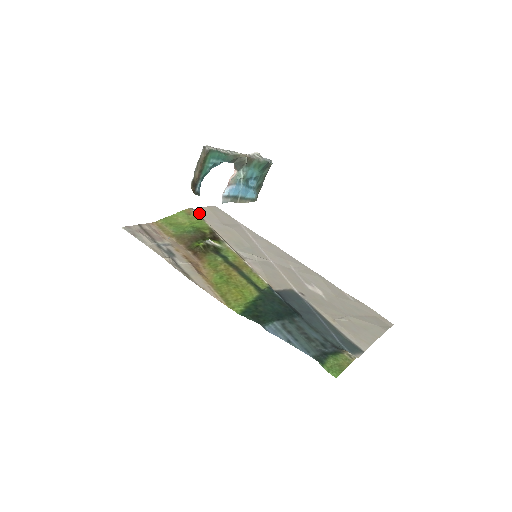
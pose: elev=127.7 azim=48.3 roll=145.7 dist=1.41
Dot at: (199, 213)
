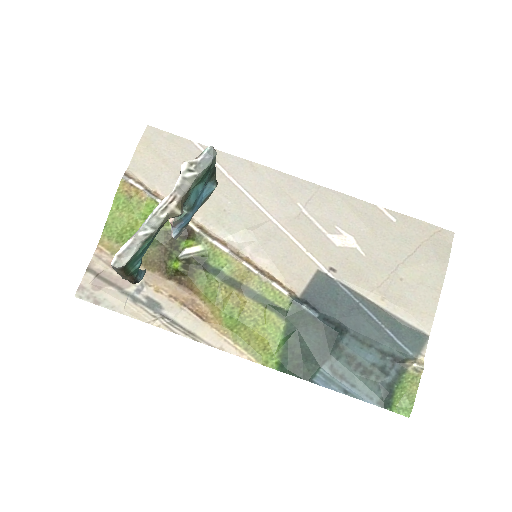
Dot at: (138, 177)
